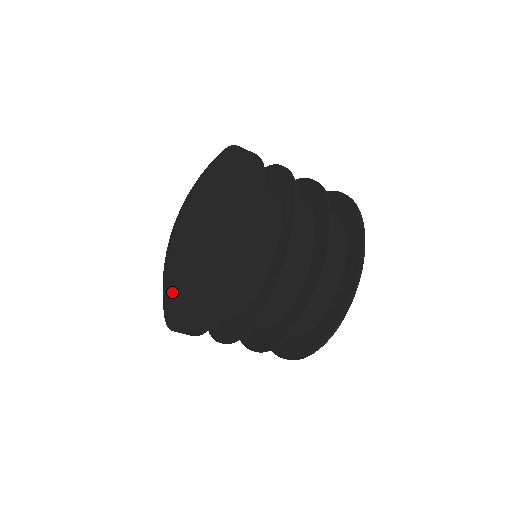
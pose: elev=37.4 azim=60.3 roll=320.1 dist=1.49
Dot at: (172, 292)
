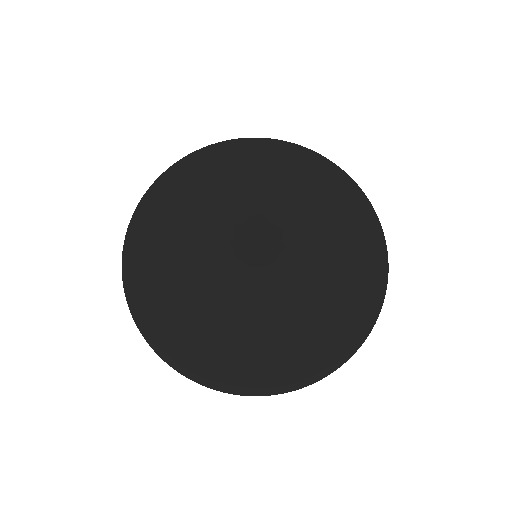
Dot at: (287, 359)
